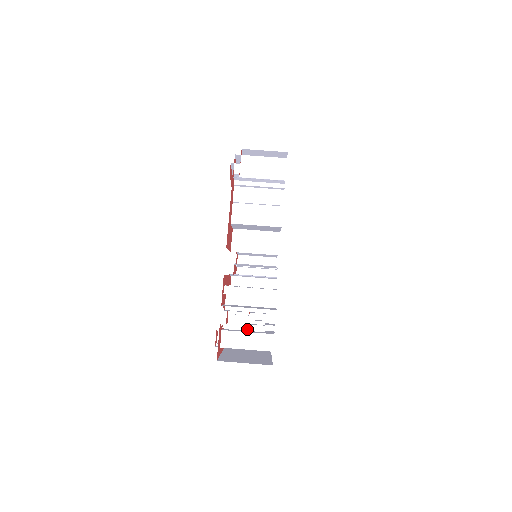
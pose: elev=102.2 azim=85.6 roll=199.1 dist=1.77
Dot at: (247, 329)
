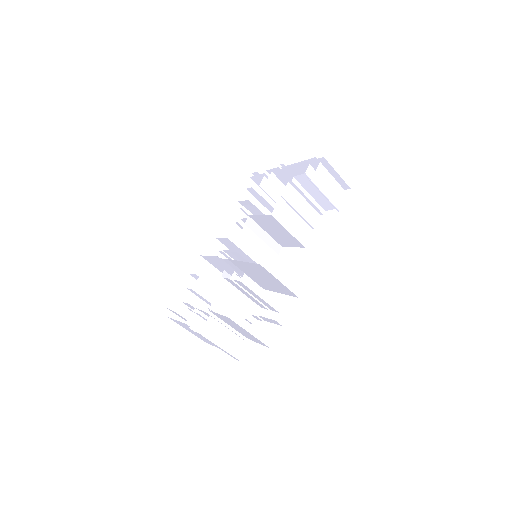
Dot at: occluded
